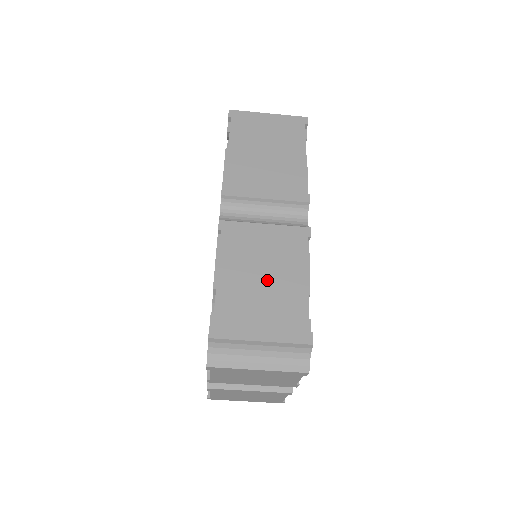
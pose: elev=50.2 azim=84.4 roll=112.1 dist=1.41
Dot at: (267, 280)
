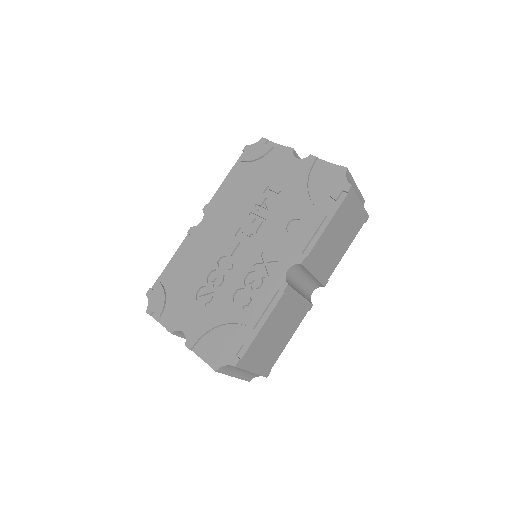
Dot at: (278, 335)
